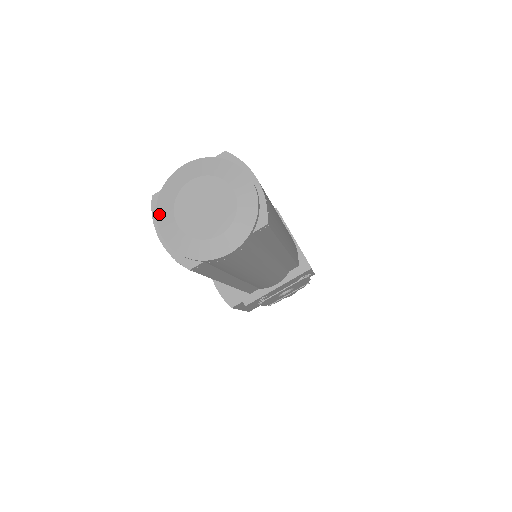
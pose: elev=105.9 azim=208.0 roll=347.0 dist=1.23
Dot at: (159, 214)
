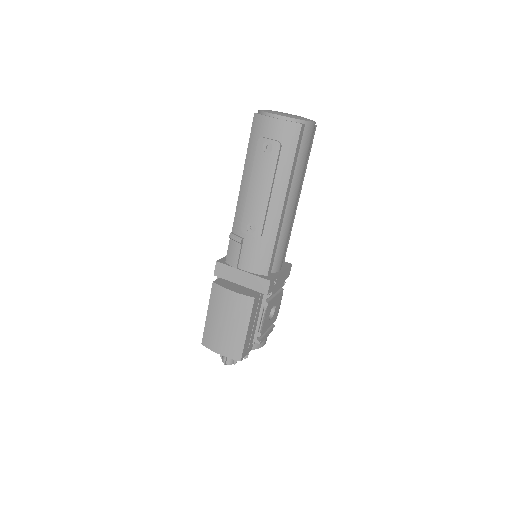
Dot at: (268, 112)
